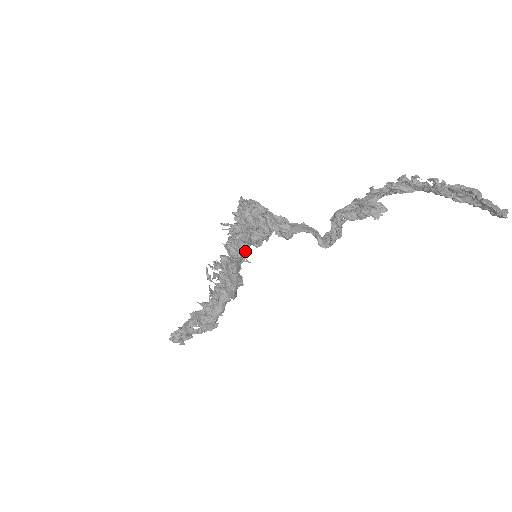
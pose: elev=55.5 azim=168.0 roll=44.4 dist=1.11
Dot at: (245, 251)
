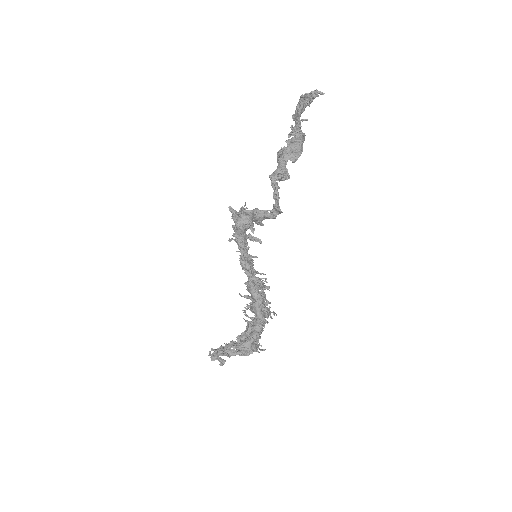
Dot at: (264, 278)
